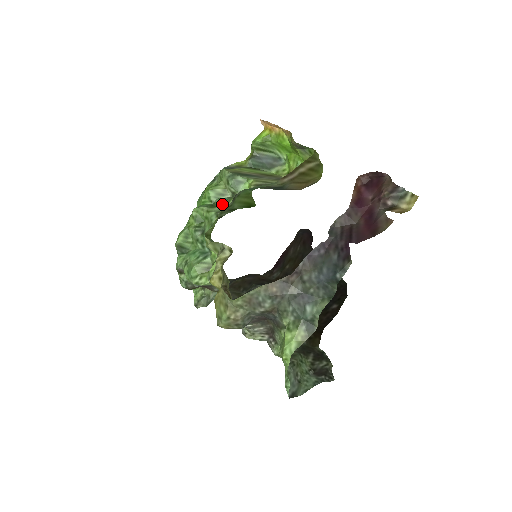
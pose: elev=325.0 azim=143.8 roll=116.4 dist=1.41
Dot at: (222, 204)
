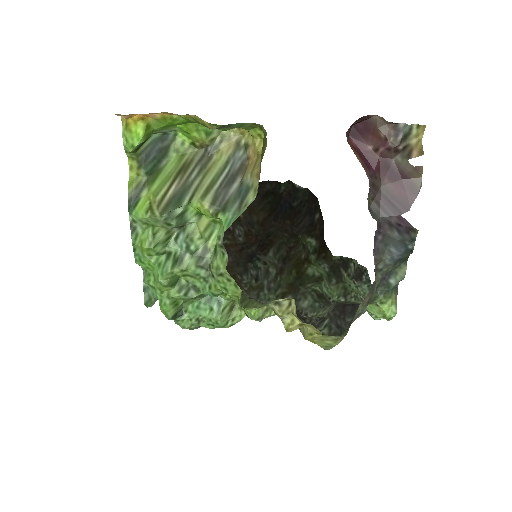
Dot at: (186, 249)
